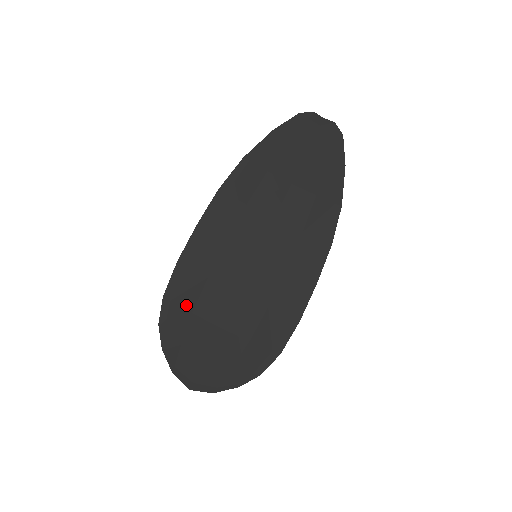
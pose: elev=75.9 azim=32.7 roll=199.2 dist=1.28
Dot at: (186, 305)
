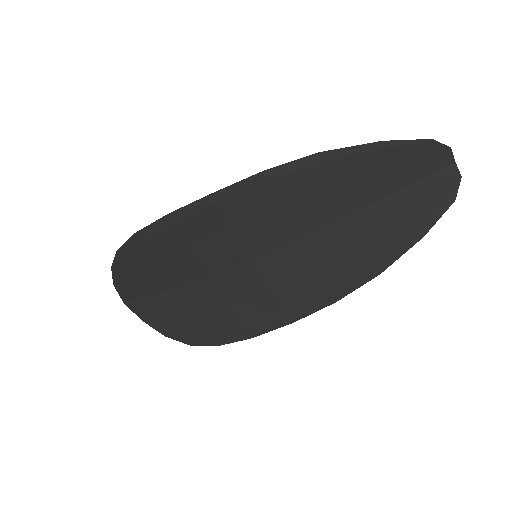
Dot at: (155, 252)
